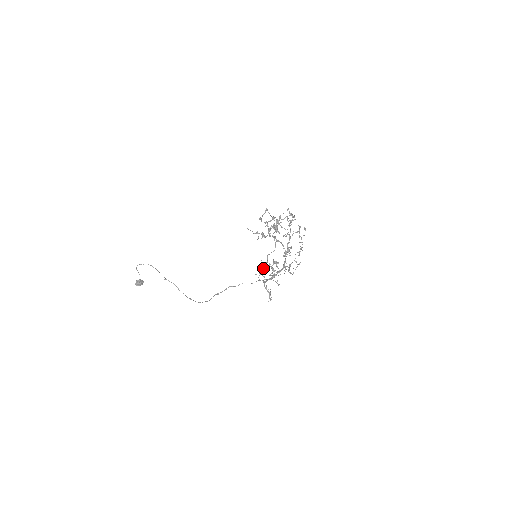
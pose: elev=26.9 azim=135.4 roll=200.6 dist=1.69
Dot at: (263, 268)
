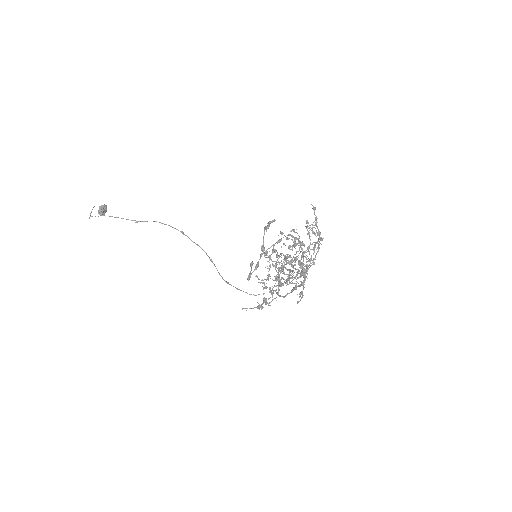
Dot at: (278, 290)
